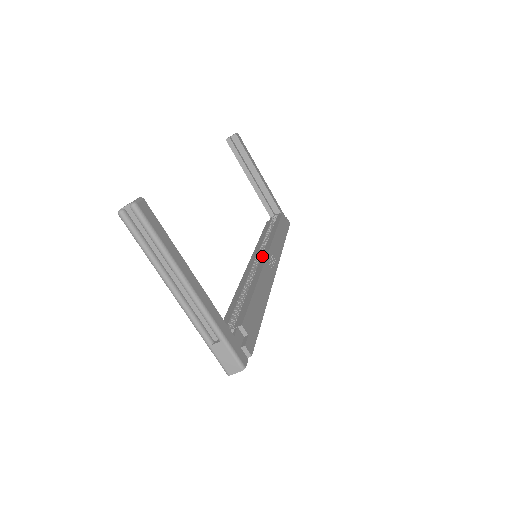
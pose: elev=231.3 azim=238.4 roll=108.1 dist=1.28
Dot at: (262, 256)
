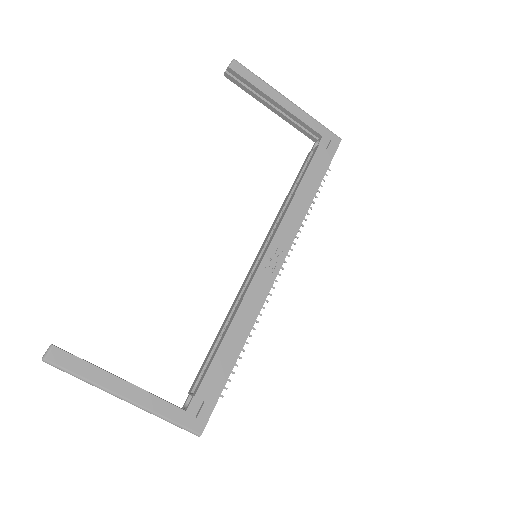
Dot at: (261, 256)
